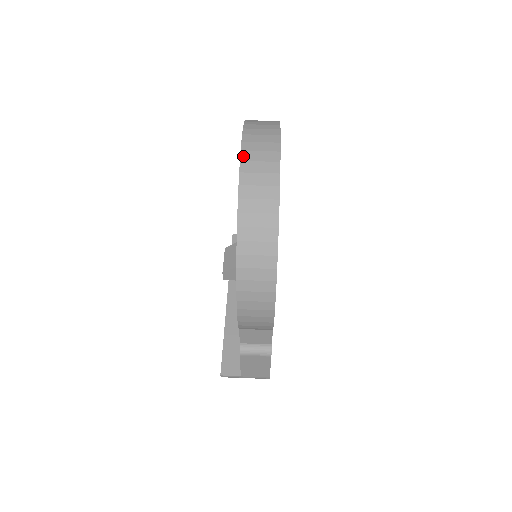
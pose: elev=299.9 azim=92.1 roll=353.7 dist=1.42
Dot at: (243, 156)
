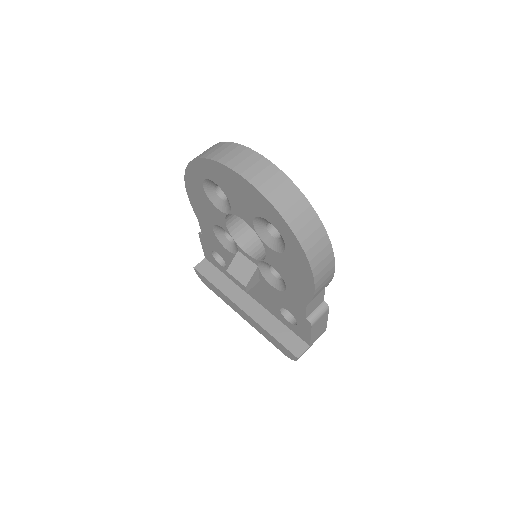
Dot at: (246, 177)
